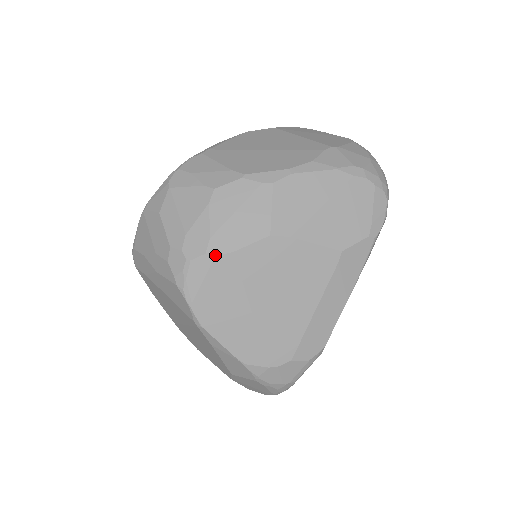
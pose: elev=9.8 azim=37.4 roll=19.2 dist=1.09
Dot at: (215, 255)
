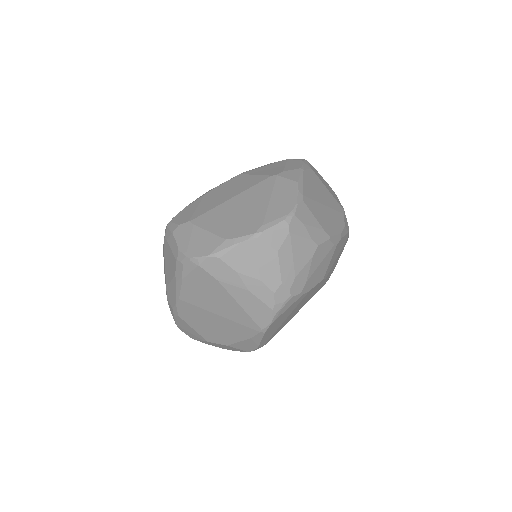
Dot at: (304, 294)
